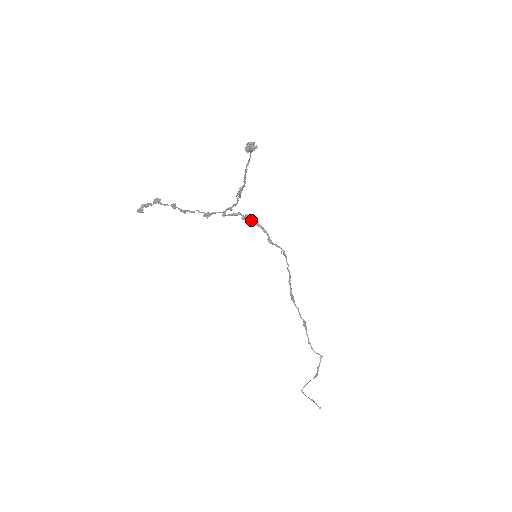
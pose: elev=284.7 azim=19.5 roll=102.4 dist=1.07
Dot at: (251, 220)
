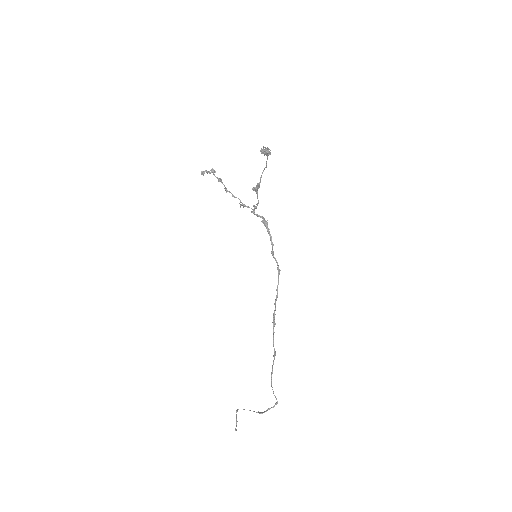
Dot at: (266, 226)
